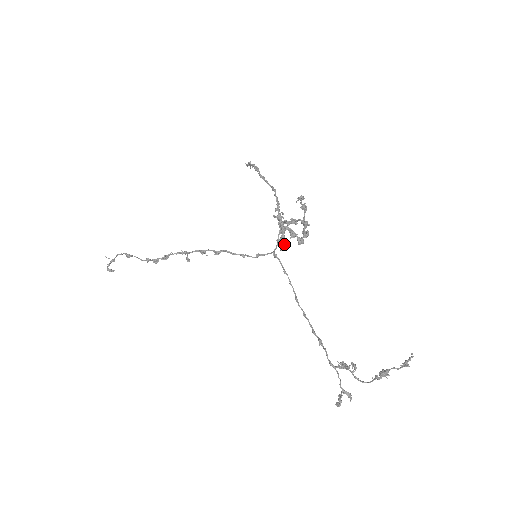
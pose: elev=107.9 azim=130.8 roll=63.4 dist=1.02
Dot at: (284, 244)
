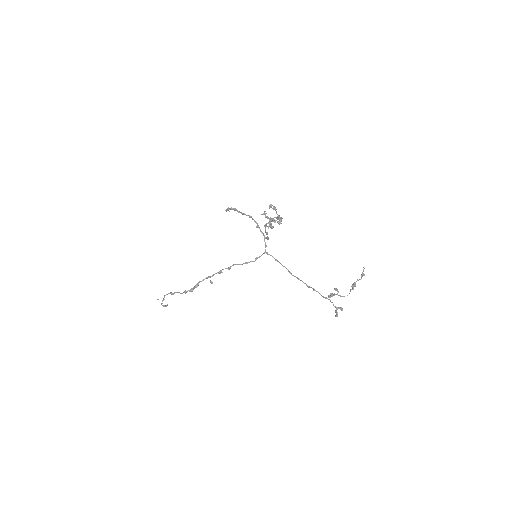
Dot at: occluded
